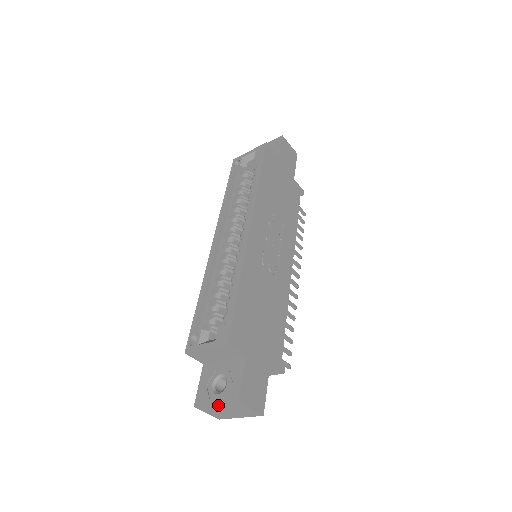
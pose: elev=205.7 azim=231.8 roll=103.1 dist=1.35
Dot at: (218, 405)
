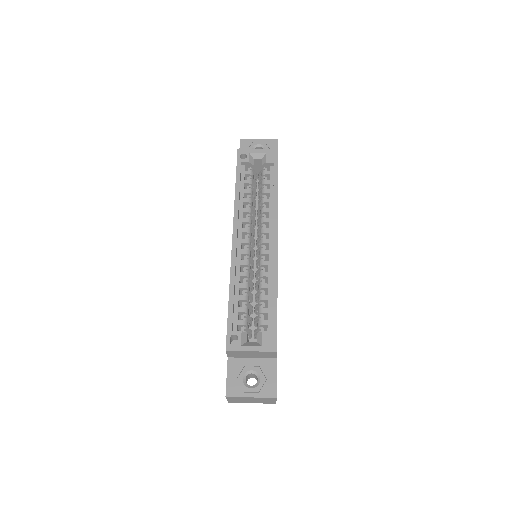
Dot at: (252, 398)
